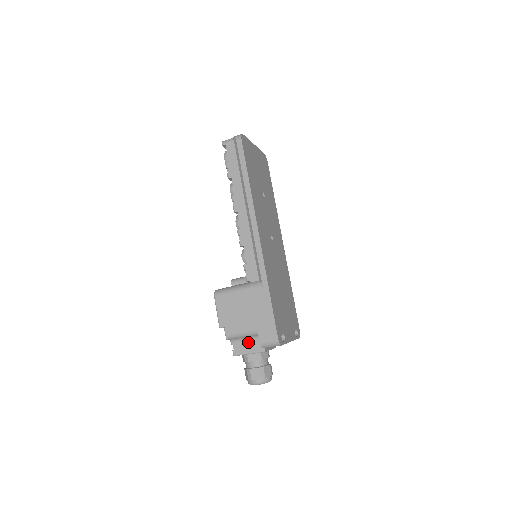
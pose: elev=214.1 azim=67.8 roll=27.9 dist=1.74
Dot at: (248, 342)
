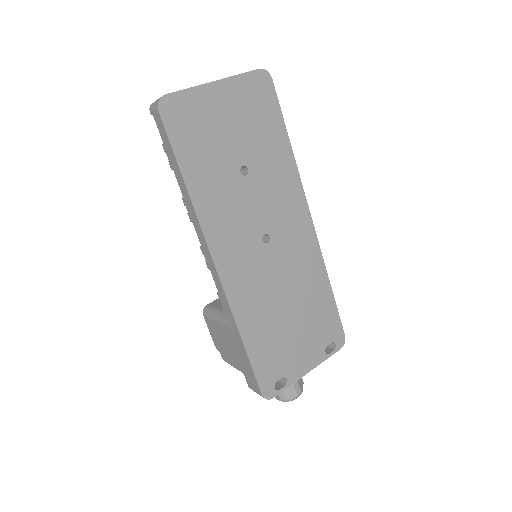
Dot at: occluded
